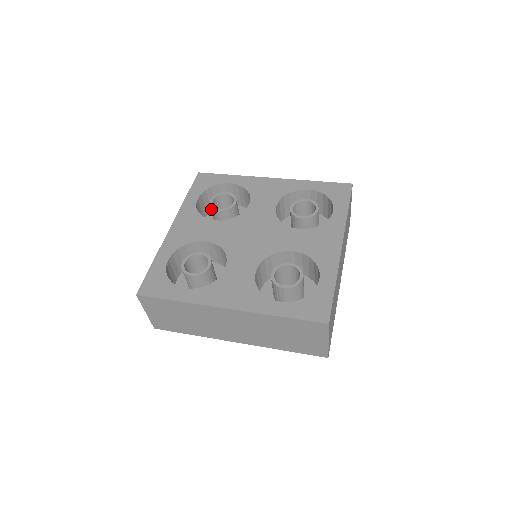
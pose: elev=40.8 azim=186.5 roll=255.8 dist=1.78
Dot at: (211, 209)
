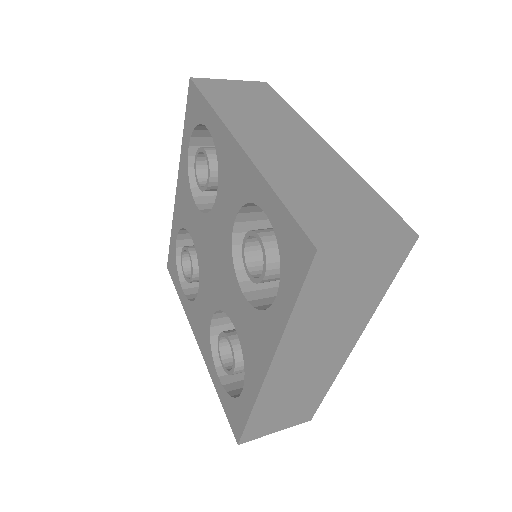
Dot at: (200, 171)
